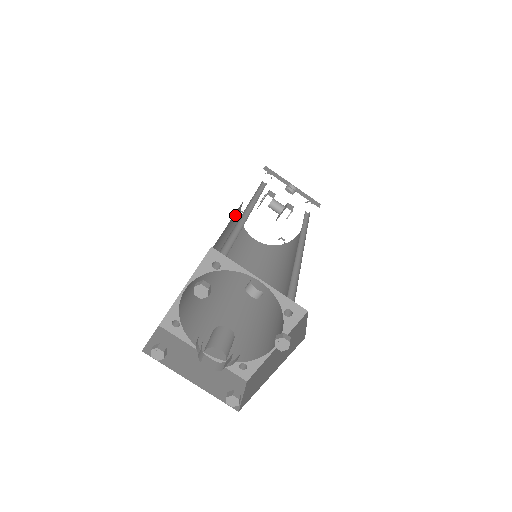
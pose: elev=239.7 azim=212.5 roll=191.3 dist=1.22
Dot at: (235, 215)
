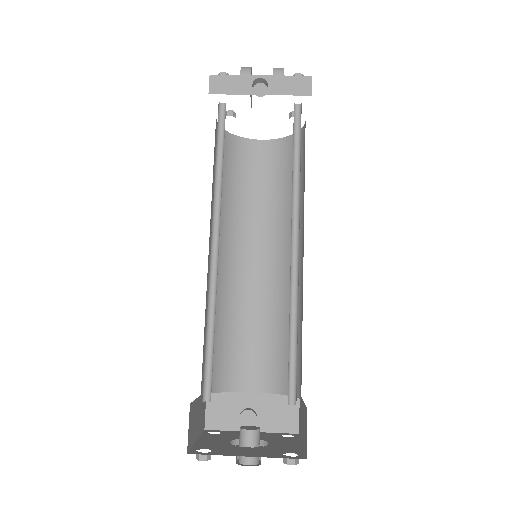
Dot at: occluded
